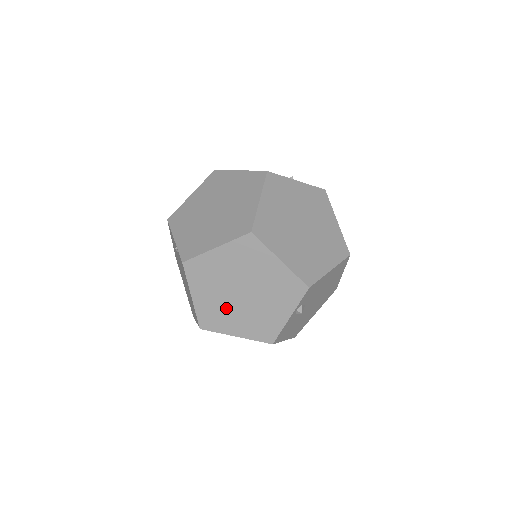
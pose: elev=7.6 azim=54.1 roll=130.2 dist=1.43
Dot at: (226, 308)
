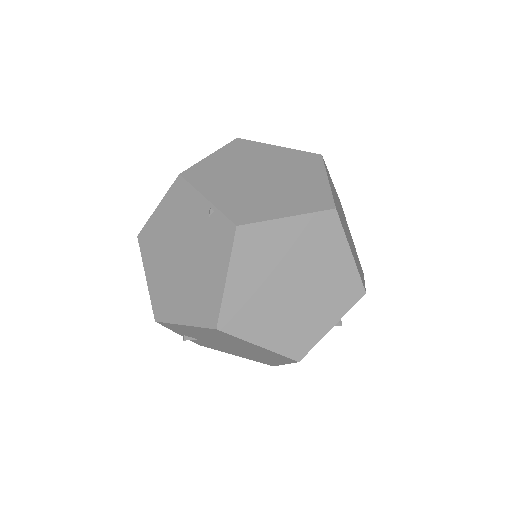
Dot at: (264, 303)
